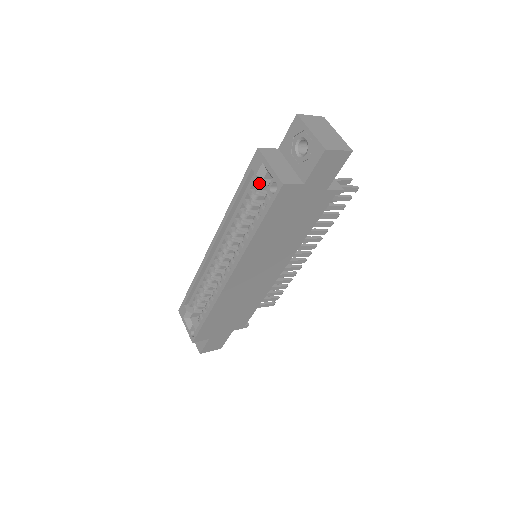
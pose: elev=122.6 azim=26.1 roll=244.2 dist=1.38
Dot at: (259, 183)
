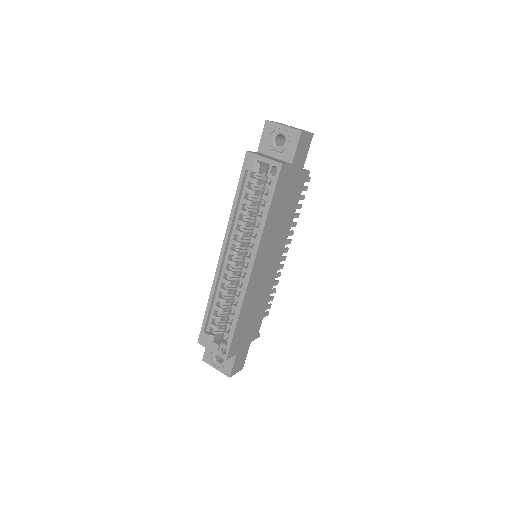
Dot at: (255, 179)
